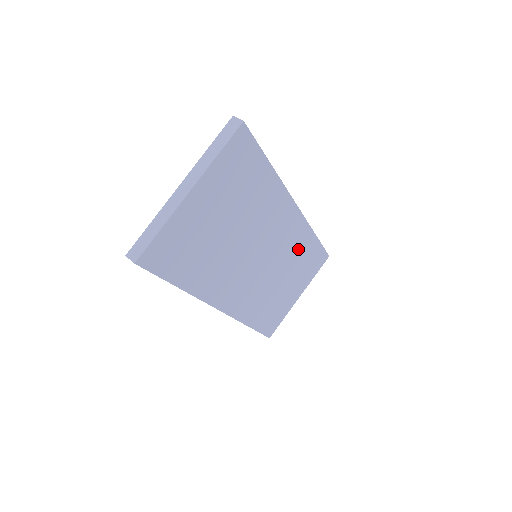
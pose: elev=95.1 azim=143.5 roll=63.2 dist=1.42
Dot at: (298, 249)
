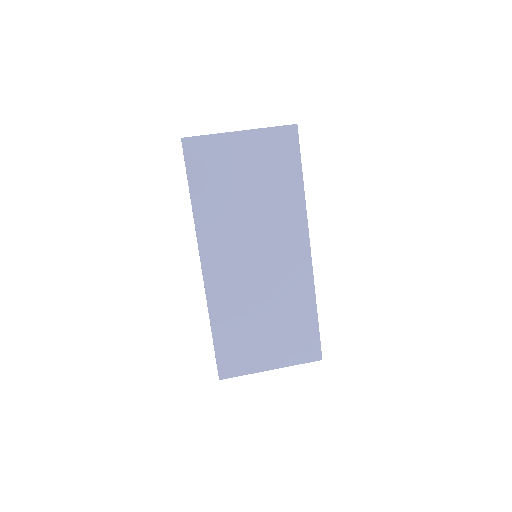
Dot at: (294, 298)
